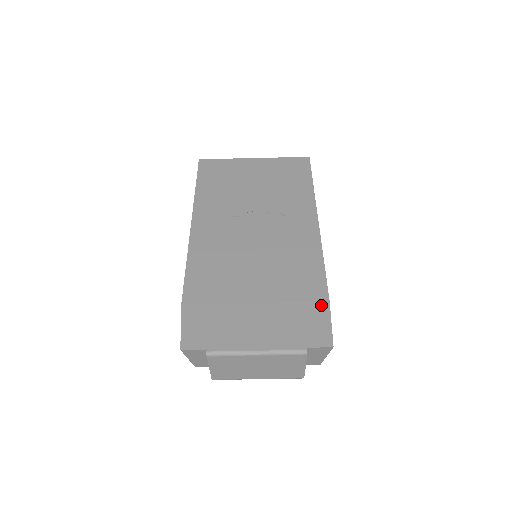
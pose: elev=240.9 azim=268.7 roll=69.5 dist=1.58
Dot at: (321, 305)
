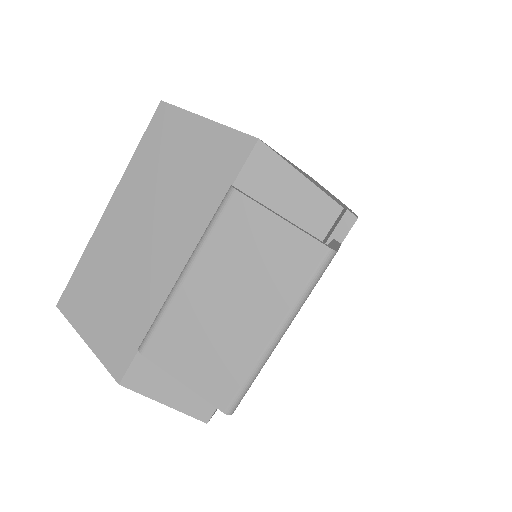
Dot at: (160, 117)
